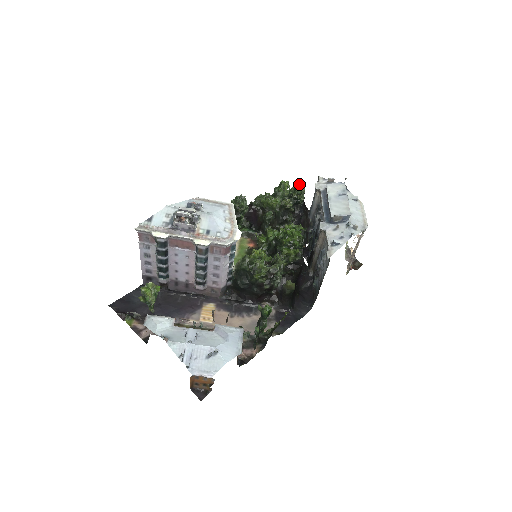
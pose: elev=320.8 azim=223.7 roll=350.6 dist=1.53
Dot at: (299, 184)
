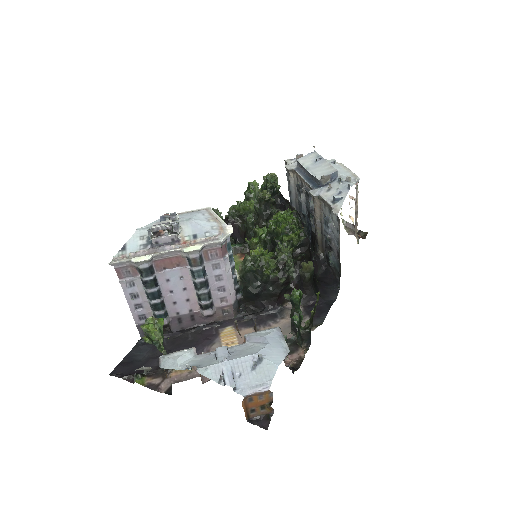
Dot at: occluded
